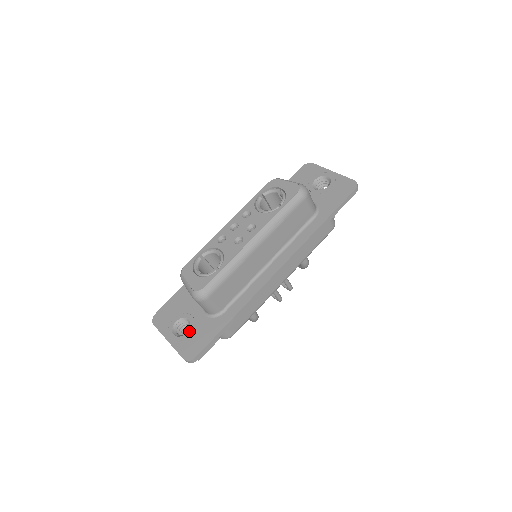
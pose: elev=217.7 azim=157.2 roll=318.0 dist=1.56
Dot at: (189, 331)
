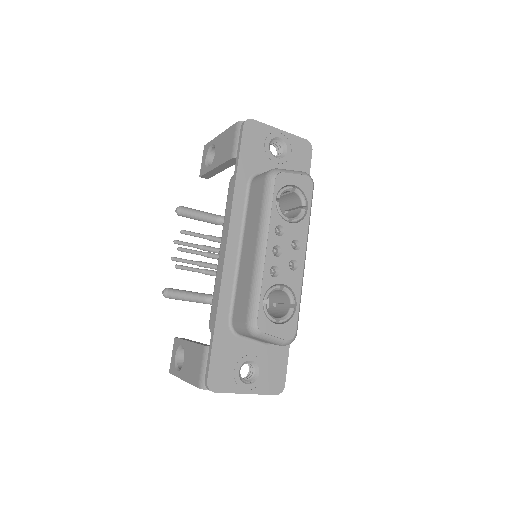
Dot at: (261, 370)
